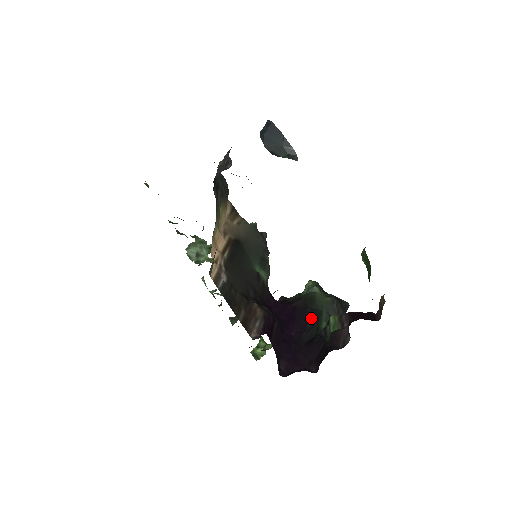
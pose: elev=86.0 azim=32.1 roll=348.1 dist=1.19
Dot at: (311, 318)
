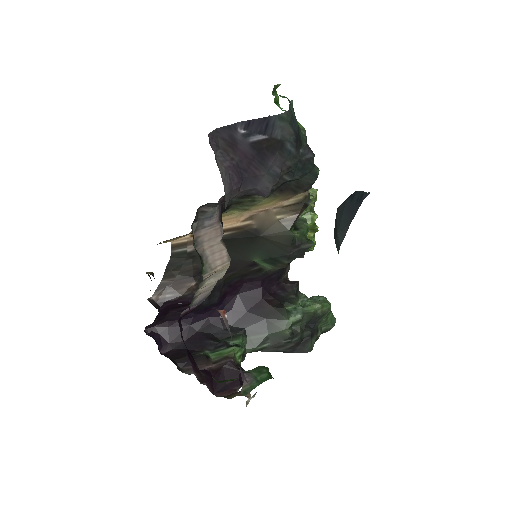
Dot at: (249, 326)
